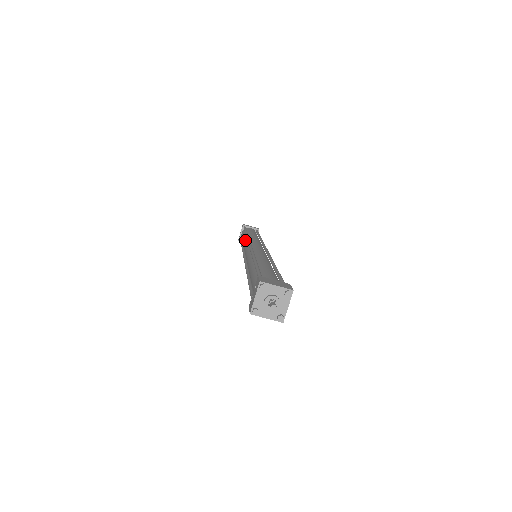
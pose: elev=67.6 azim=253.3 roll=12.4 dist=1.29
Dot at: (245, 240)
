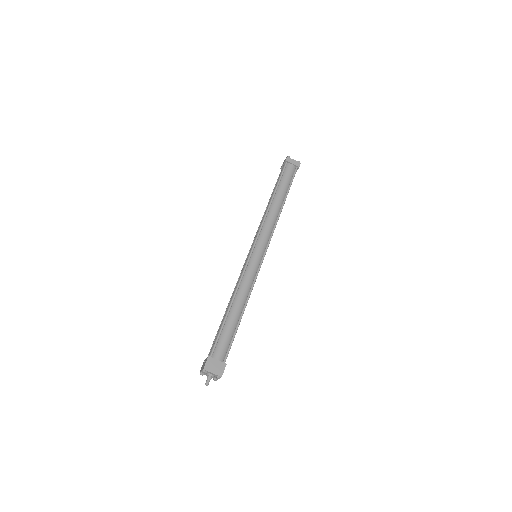
Dot at: (266, 212)
